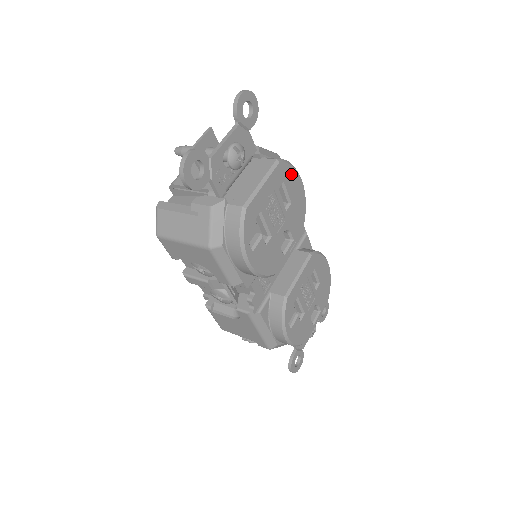
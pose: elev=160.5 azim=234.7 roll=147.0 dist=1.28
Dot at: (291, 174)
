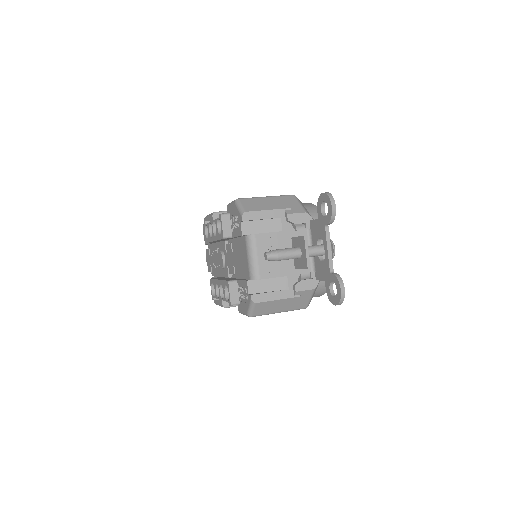
Dot at: occluded
